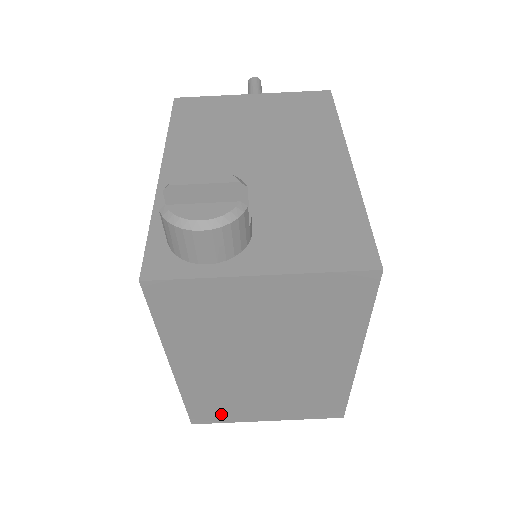
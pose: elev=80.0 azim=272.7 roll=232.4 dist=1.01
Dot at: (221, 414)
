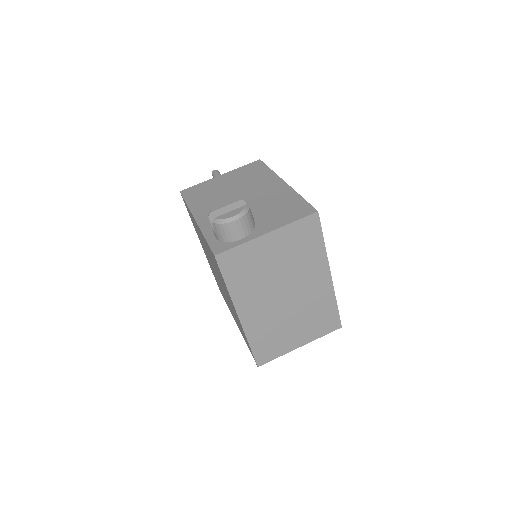
Dot at: (273, 350)
